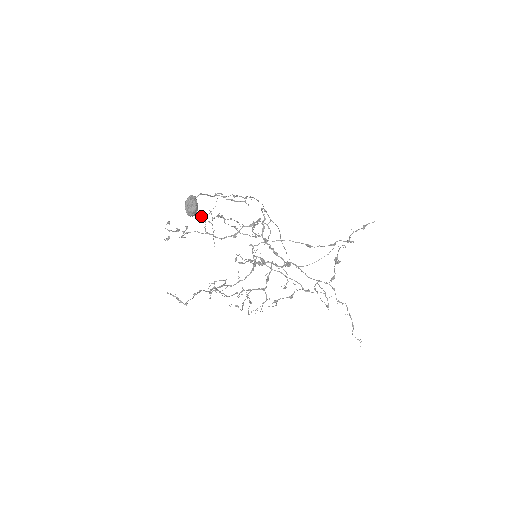
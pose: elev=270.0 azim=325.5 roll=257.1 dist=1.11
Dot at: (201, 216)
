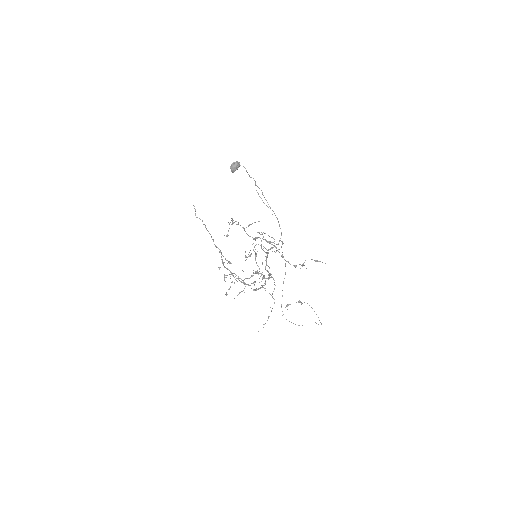
Dot at: (249, 224)
